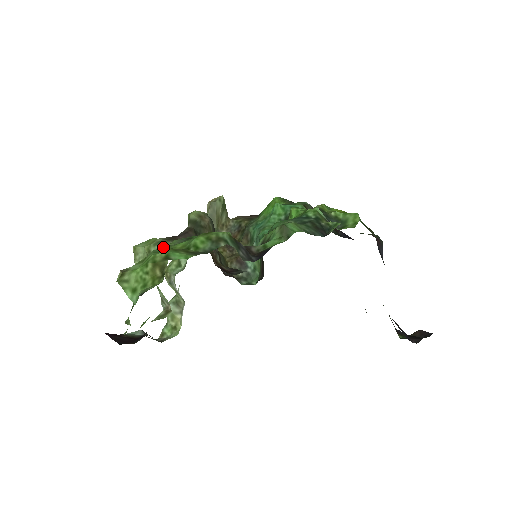
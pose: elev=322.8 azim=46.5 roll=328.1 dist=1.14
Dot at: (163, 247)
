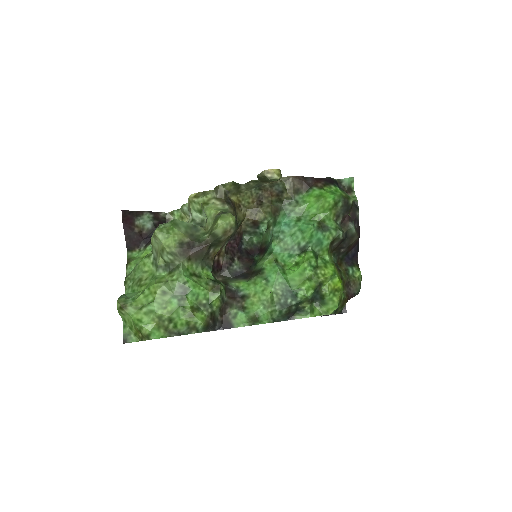
Dot at: (160, 296)
